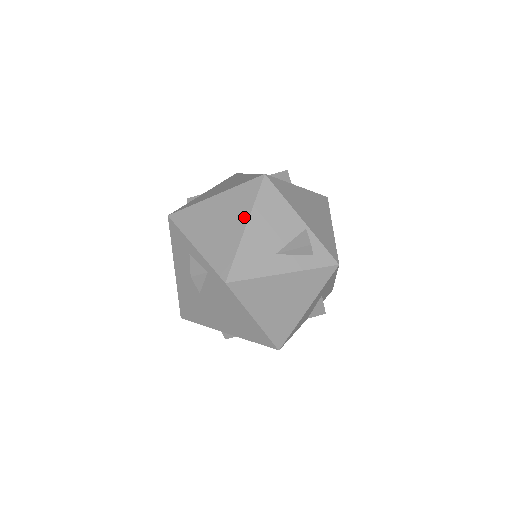
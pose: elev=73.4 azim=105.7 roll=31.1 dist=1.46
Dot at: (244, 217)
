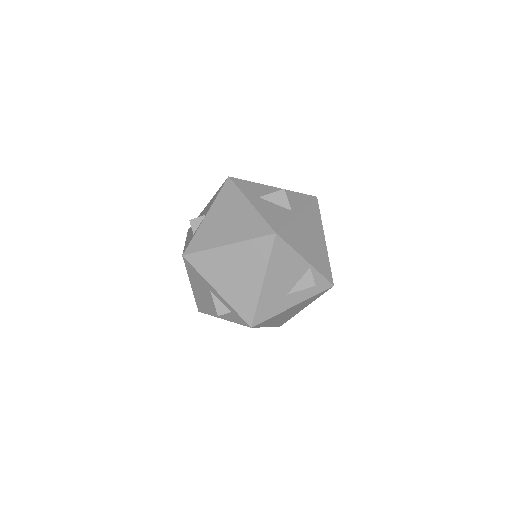
Dot at: (261, 273)
